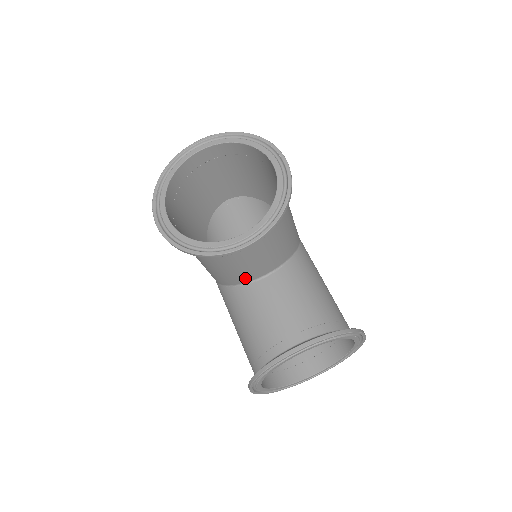
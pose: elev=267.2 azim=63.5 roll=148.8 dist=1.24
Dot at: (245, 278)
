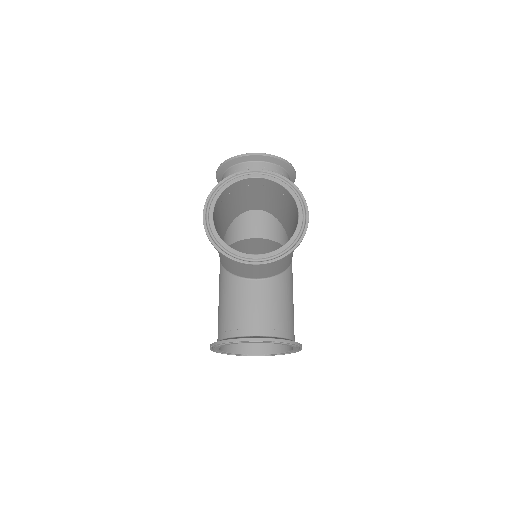
Dot at: occluded
